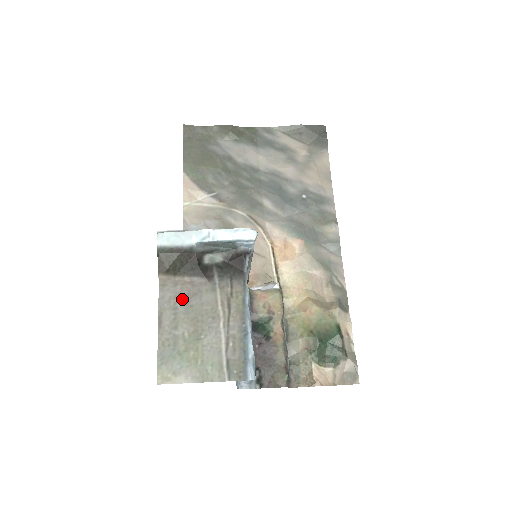
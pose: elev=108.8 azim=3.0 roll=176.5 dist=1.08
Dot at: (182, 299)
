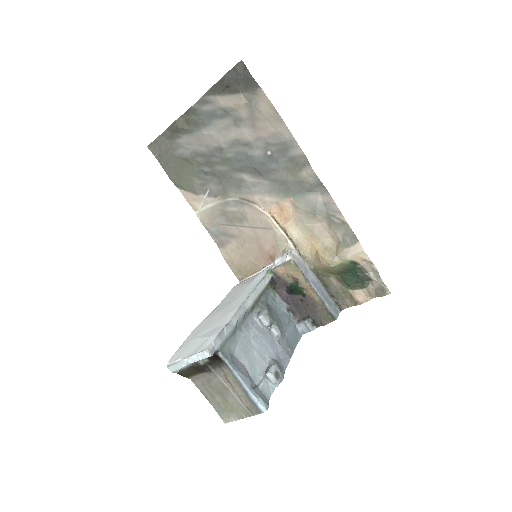
Dot at: (206, 385)
